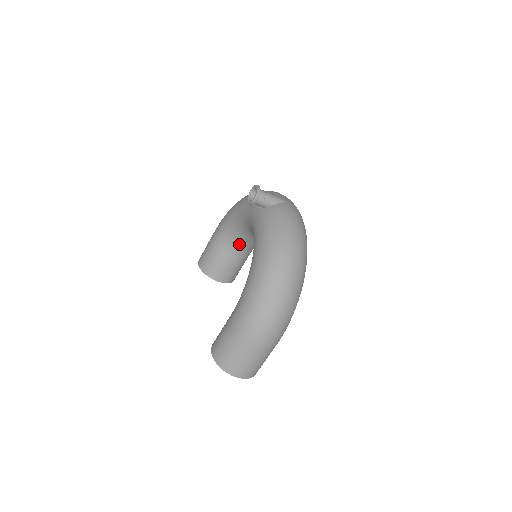
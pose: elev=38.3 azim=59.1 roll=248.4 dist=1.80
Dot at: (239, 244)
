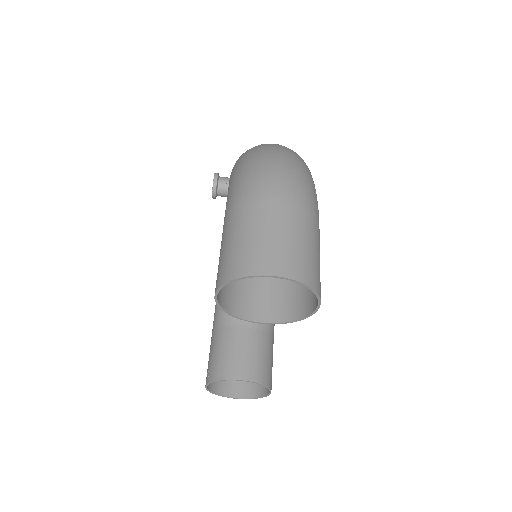
Dot at: occluded
